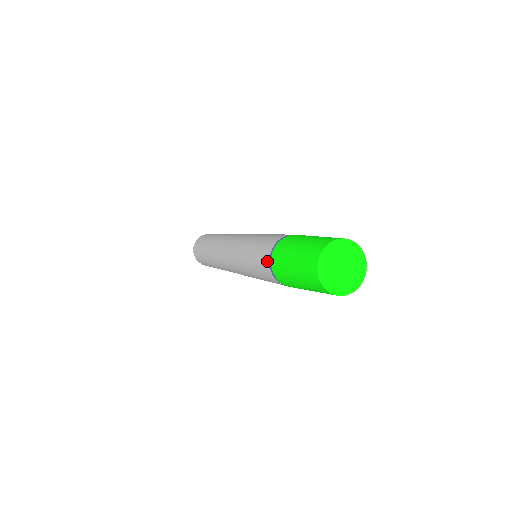
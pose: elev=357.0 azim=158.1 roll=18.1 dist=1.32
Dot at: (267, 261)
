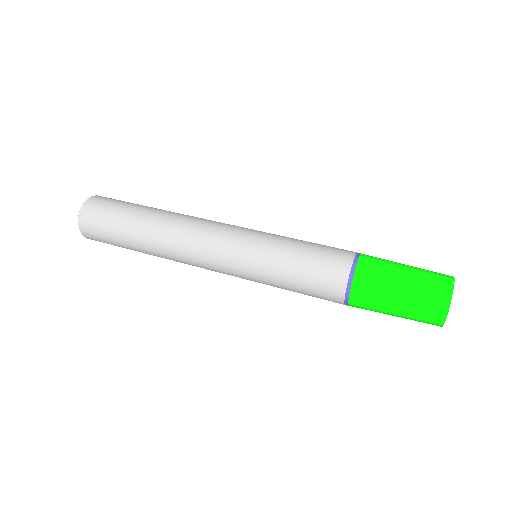
Dot at: (340, 294)
